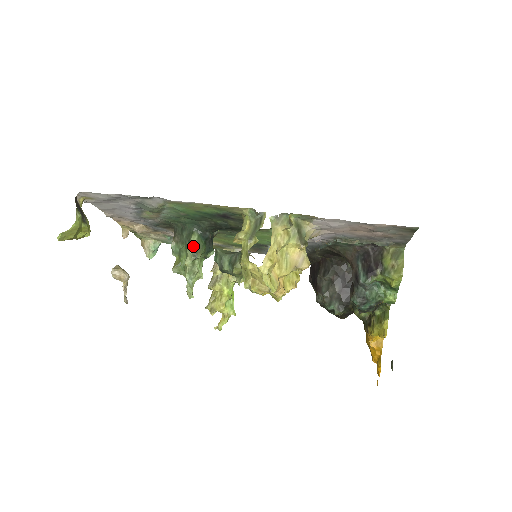
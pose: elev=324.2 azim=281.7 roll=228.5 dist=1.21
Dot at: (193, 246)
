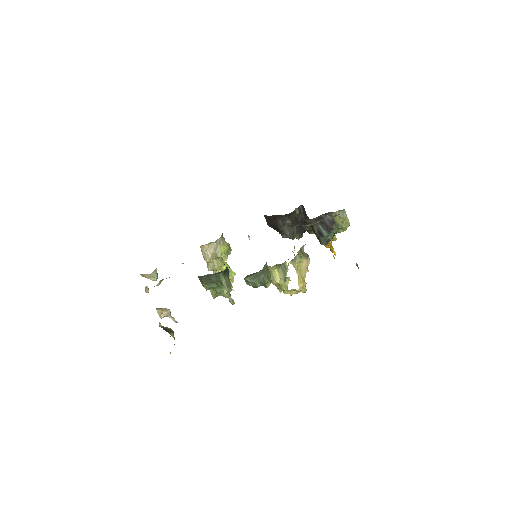
Dot at: (225, 283)
